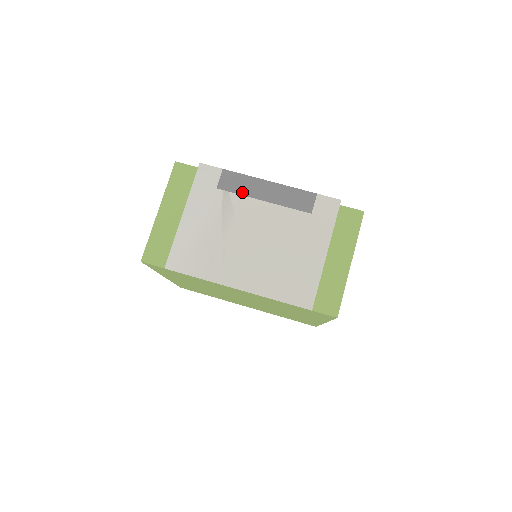
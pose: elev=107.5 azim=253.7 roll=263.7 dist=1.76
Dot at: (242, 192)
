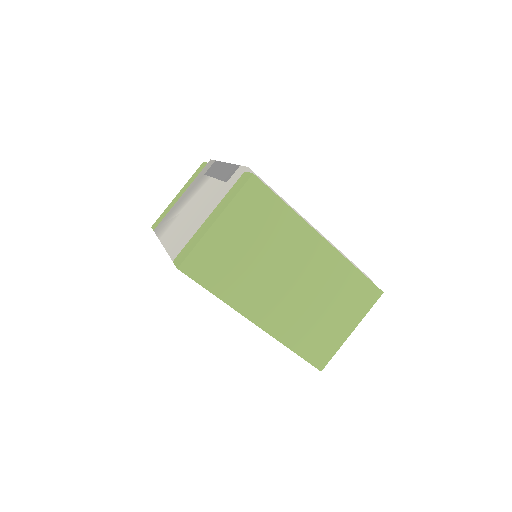
Dot at: (211, 174)
